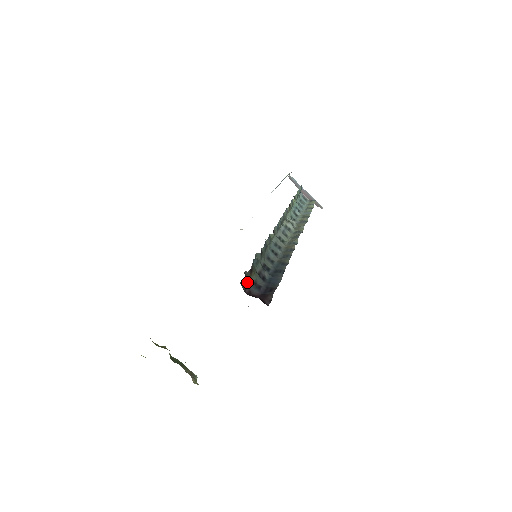
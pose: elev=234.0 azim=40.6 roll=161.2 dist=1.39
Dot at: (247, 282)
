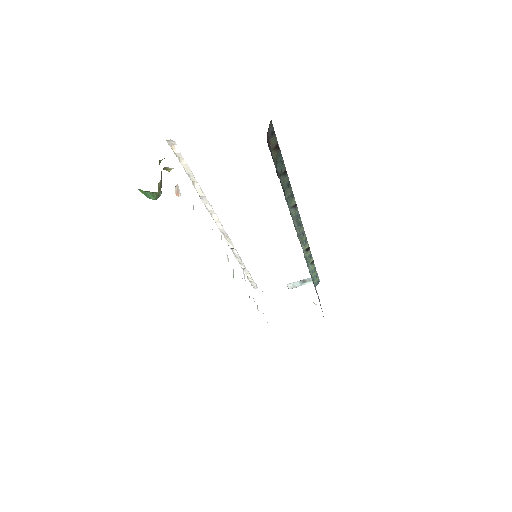
Dot at: (270, 143)
